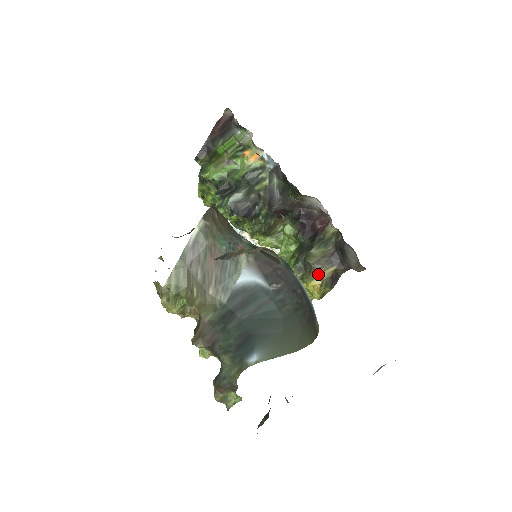
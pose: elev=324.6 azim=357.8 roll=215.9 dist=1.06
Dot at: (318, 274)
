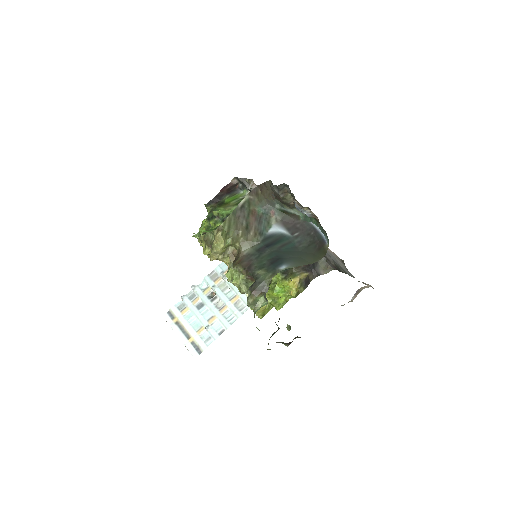
Dot at: (297, 275)
